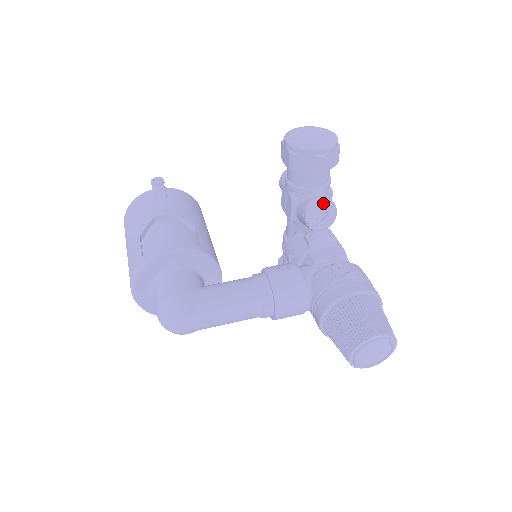
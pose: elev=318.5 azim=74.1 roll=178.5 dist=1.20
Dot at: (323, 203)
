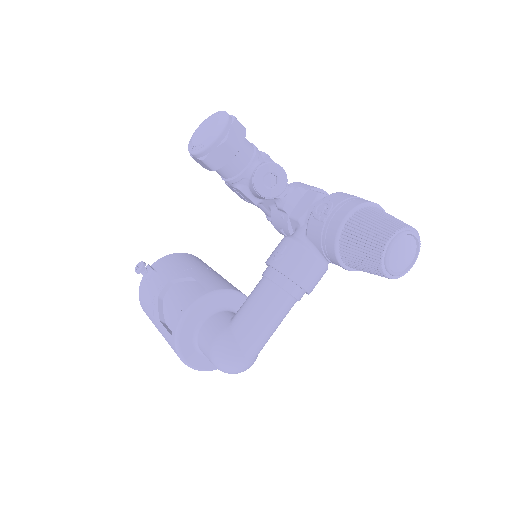
Dot at: (263, 171)
